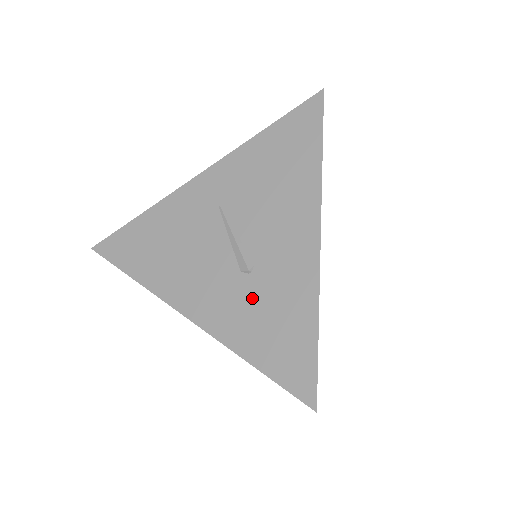
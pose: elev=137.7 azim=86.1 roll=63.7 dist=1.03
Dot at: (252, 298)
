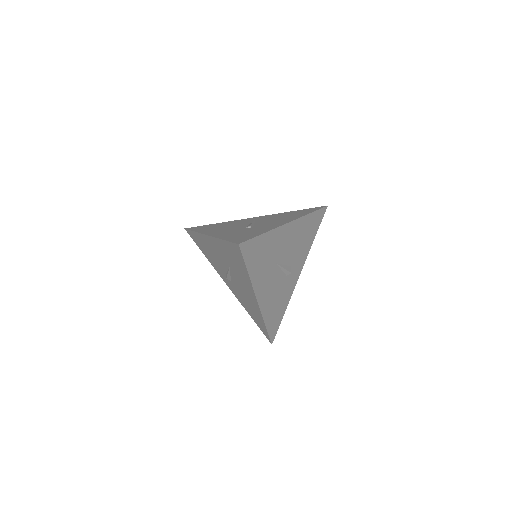
Dot at: (243, 231)
